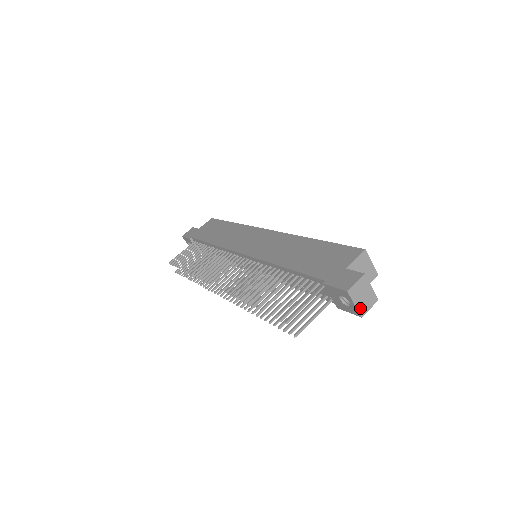
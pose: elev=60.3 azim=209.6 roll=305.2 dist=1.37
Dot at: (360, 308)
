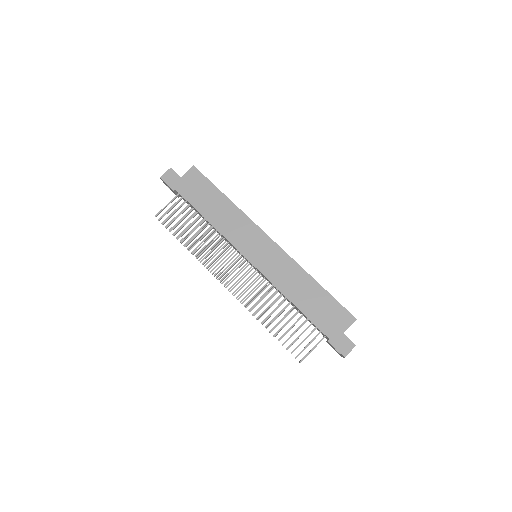
Dot at: occluded
